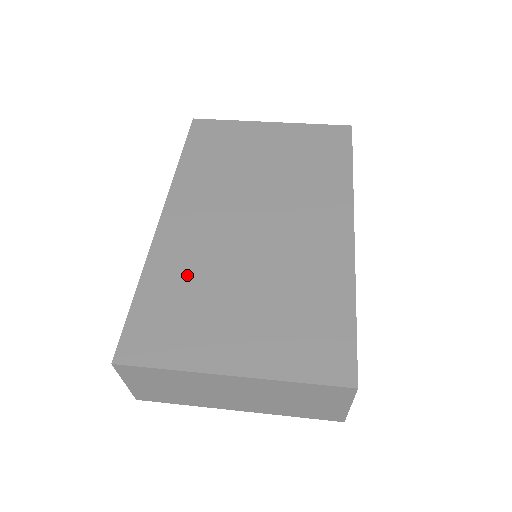
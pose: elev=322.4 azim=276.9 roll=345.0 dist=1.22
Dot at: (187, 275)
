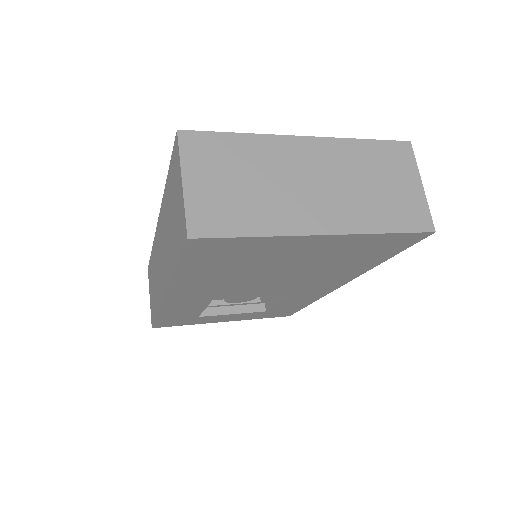
Dot at: occluded
